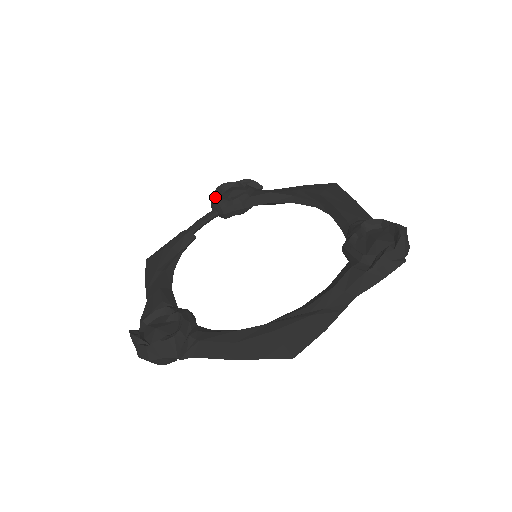
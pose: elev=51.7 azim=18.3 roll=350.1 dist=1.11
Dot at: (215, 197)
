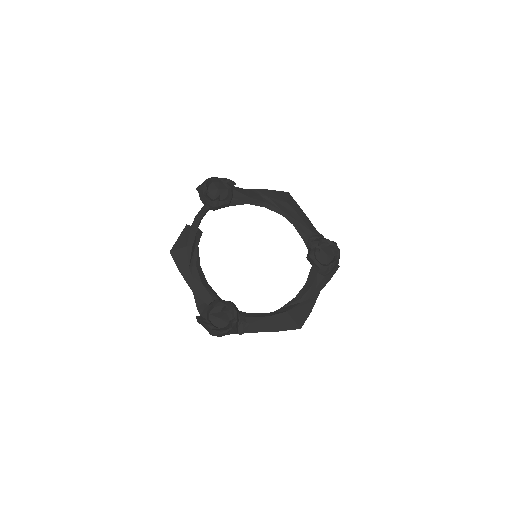
Dot at: (205, 194)
